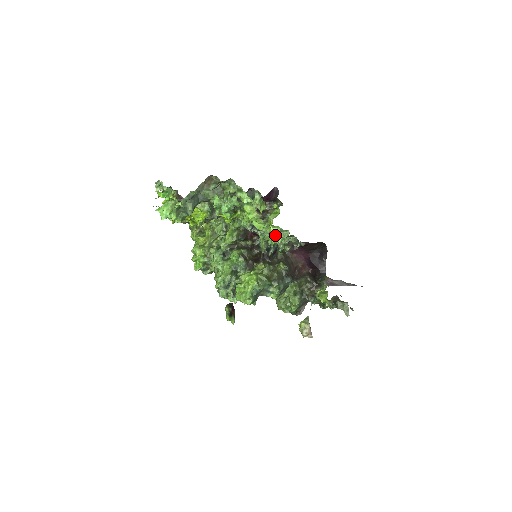
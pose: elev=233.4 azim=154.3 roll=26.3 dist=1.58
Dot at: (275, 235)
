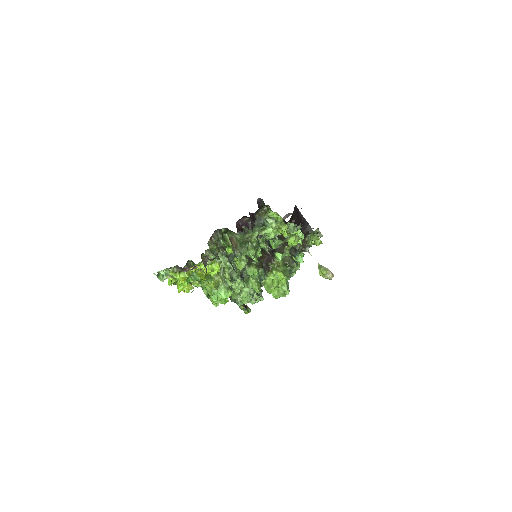
Dot at: (300, 237)
